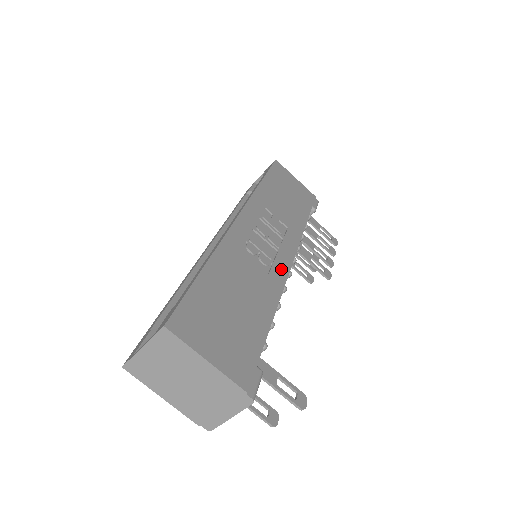
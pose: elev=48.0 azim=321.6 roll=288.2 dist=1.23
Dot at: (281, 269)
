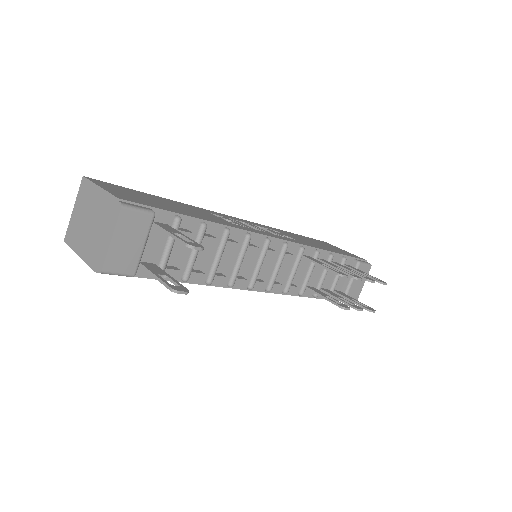
Dot at: (254, 231)
